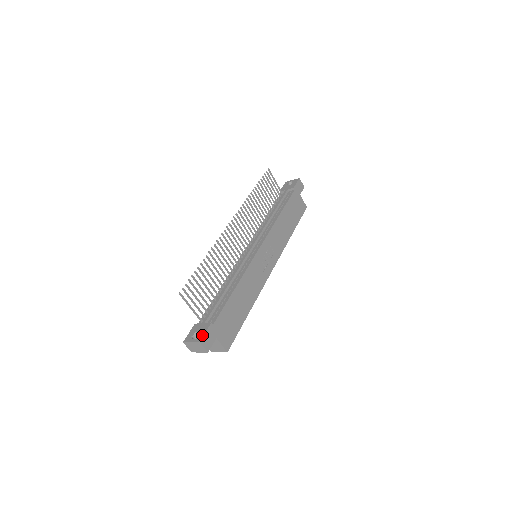
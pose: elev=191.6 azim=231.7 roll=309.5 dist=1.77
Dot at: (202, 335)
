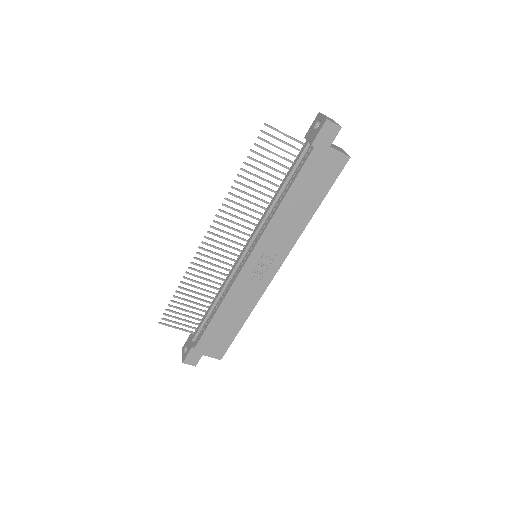
Dot at: (185, 356)
